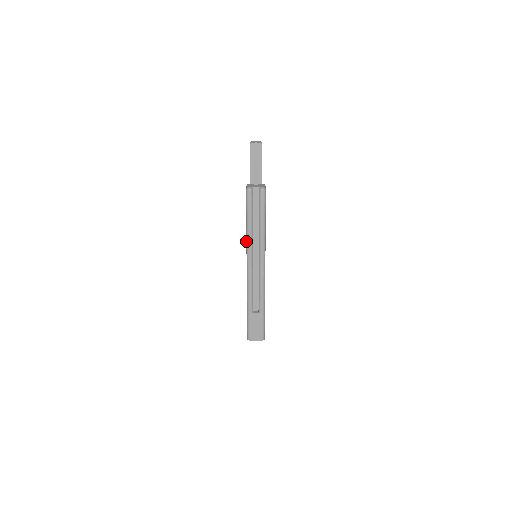
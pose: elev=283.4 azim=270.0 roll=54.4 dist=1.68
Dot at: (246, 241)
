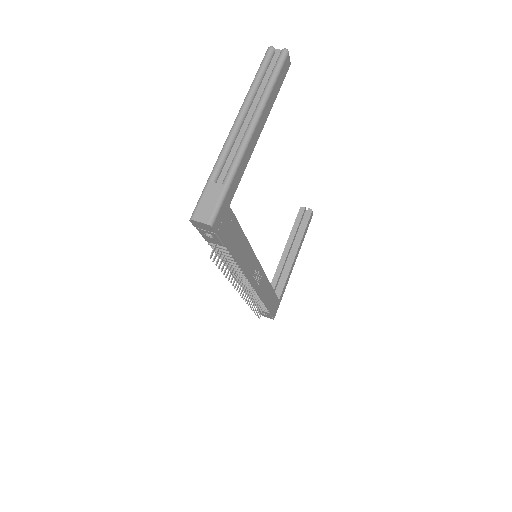
Dot at: (245, 98)
